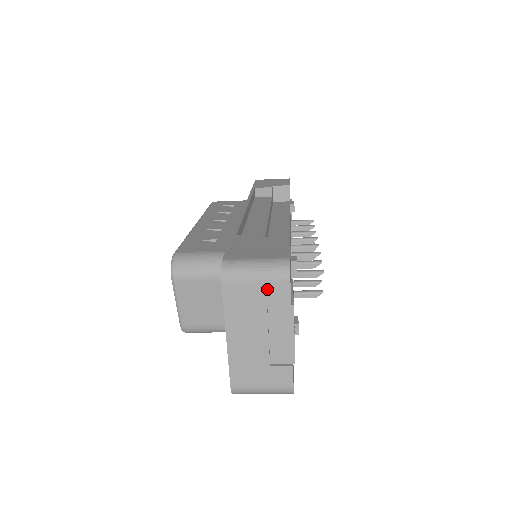
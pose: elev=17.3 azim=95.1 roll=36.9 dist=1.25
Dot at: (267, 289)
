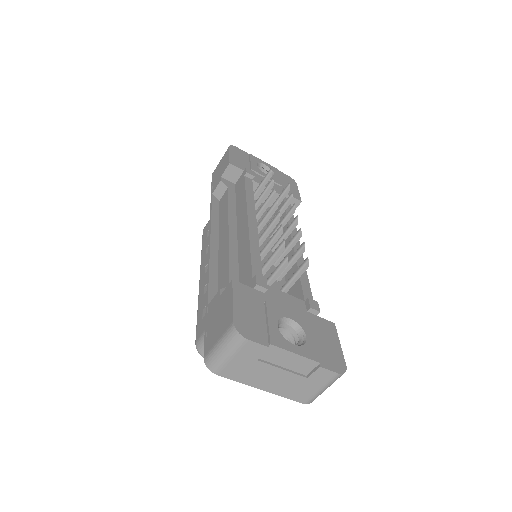
Dot at: (243, 354)
